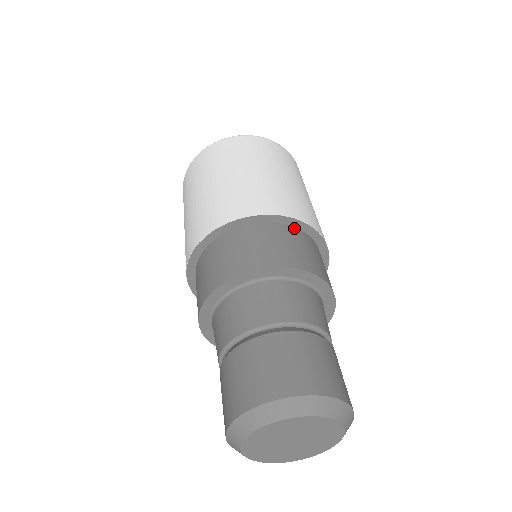
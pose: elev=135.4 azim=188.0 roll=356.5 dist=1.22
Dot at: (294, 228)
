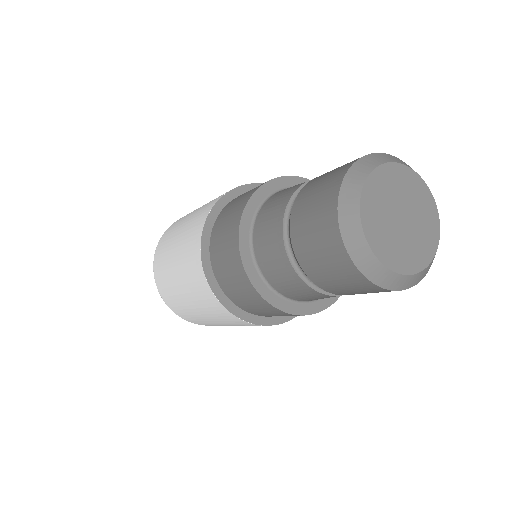
Dot at: occluded
